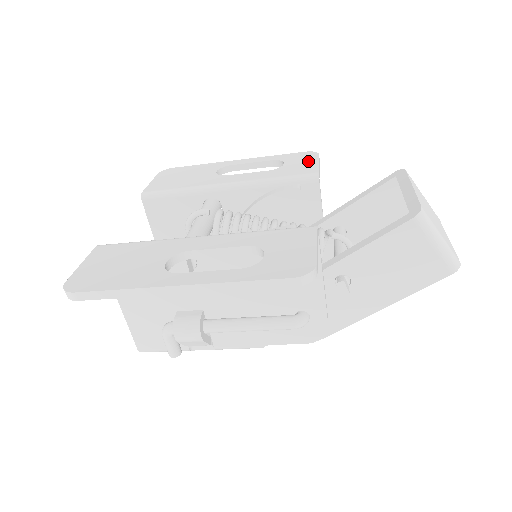
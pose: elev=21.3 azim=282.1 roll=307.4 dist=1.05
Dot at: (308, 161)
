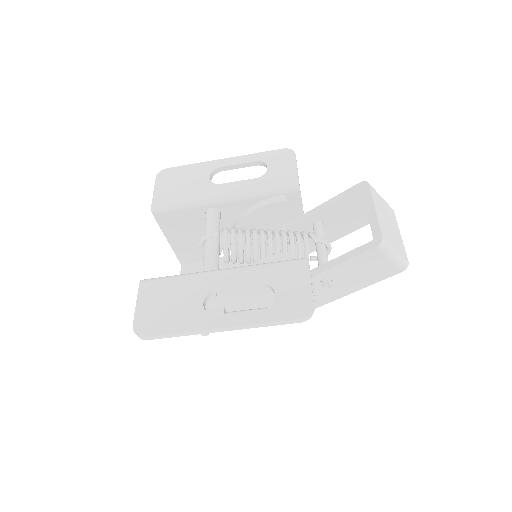
Dot at: (288, 165)
